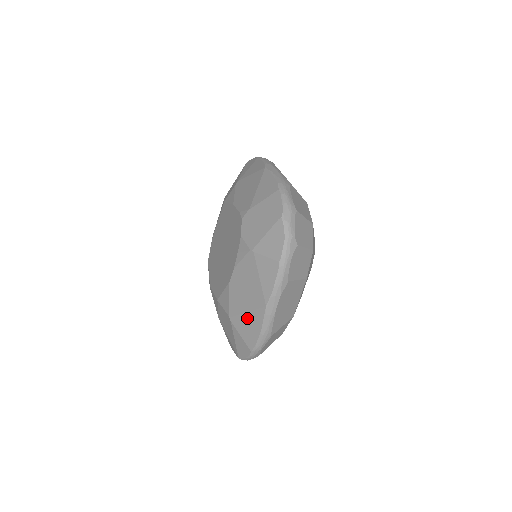
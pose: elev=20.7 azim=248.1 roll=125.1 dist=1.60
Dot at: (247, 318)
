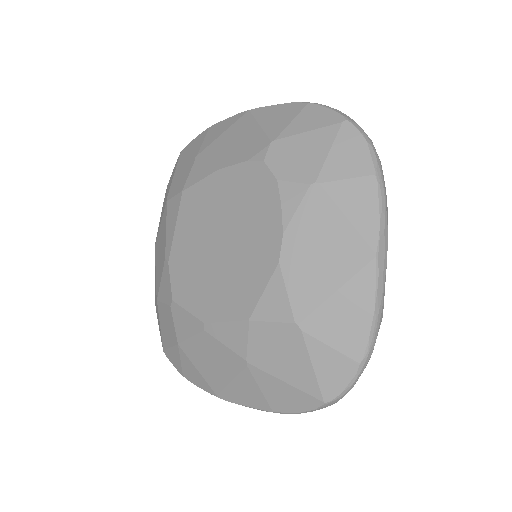
Dot at: (339, 302)
